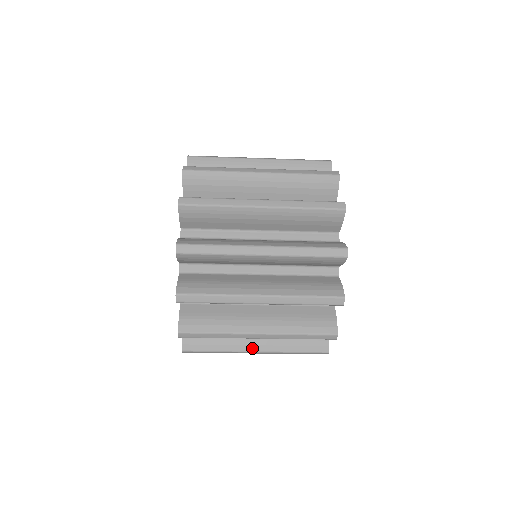
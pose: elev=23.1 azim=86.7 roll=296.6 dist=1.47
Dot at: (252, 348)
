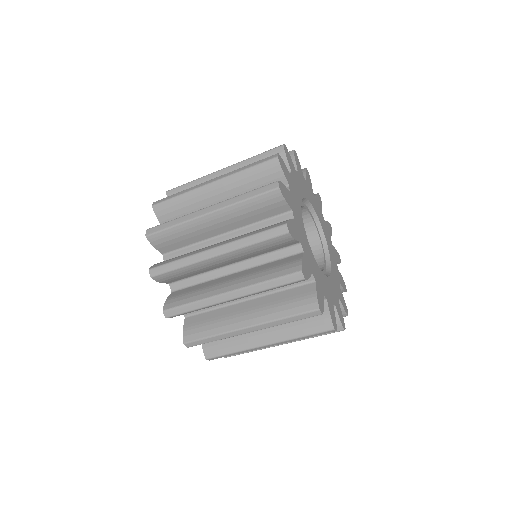
Dot at: (224, 290)
